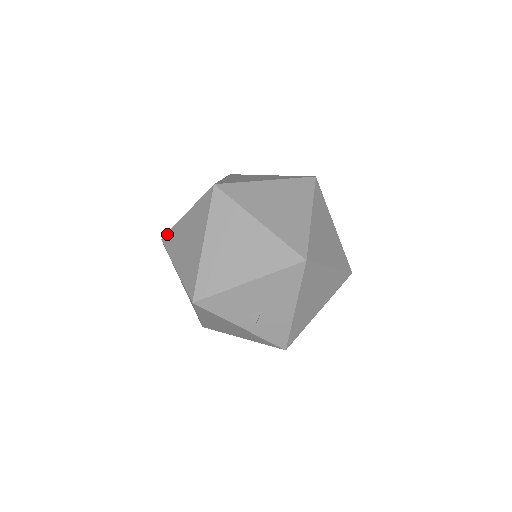
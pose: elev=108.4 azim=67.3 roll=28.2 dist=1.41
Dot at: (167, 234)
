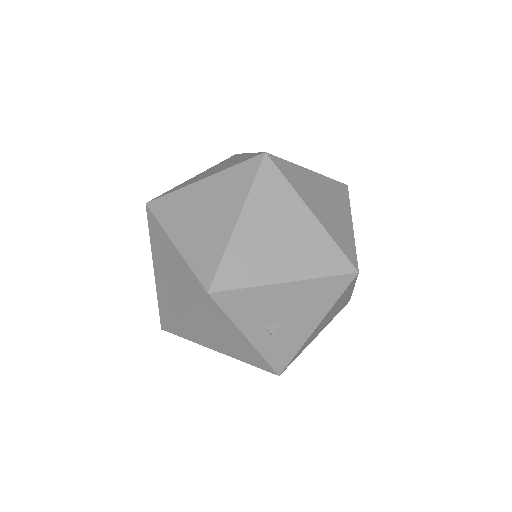
Dot at: (160, 198)
